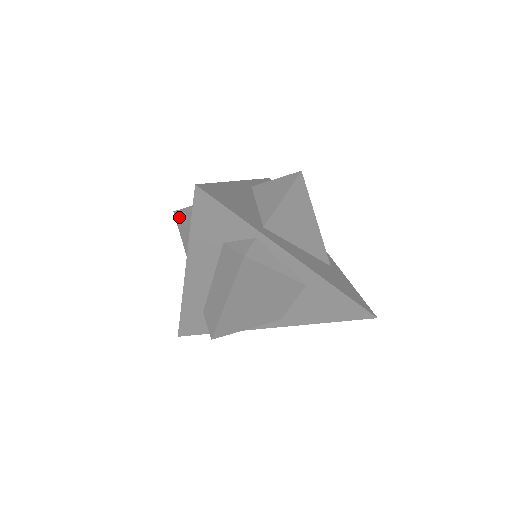
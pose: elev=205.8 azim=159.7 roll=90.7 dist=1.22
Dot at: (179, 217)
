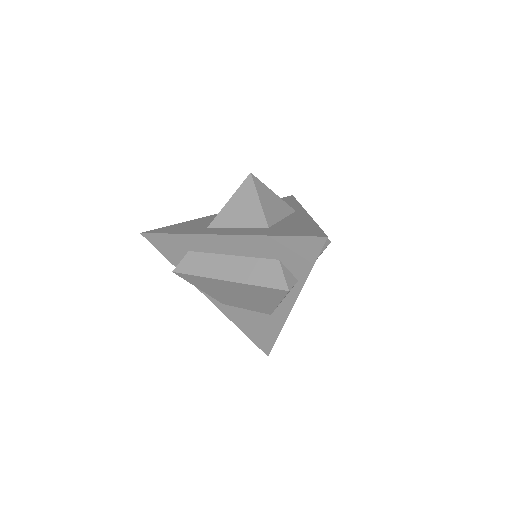
Dot at: (253, 184)
